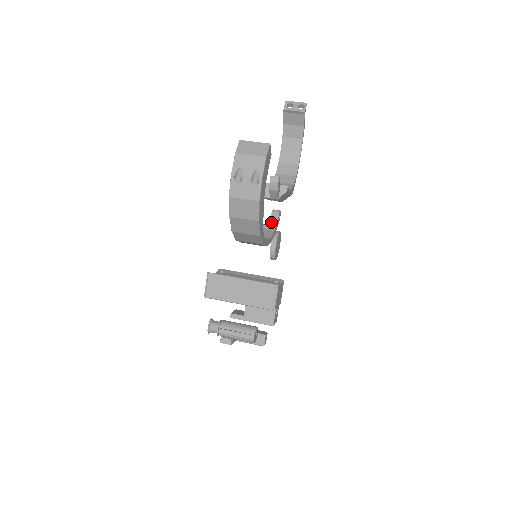
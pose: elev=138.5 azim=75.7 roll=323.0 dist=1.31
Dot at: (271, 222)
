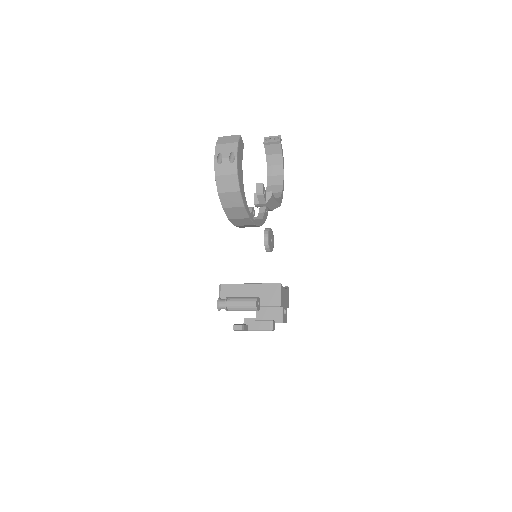
Dot at: (259, 214)
